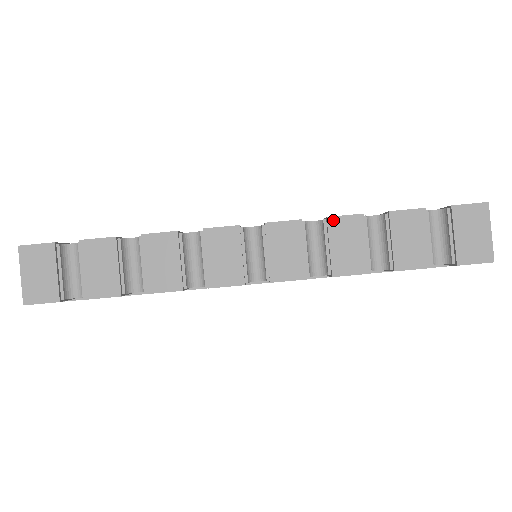
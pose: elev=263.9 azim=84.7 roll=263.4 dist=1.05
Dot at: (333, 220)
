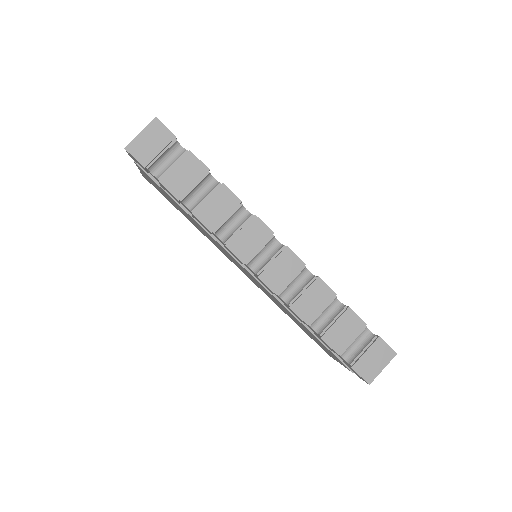
Dot at: (320, 281)
